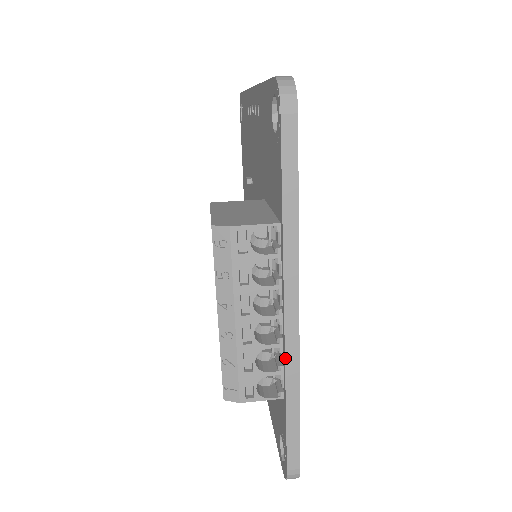
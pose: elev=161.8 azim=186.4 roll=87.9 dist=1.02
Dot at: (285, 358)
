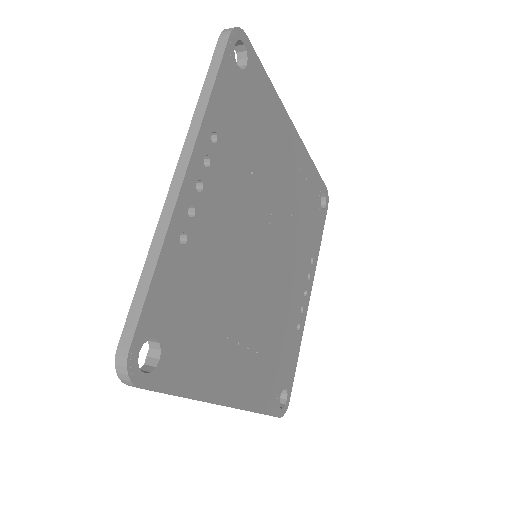
Dot at: occluded
